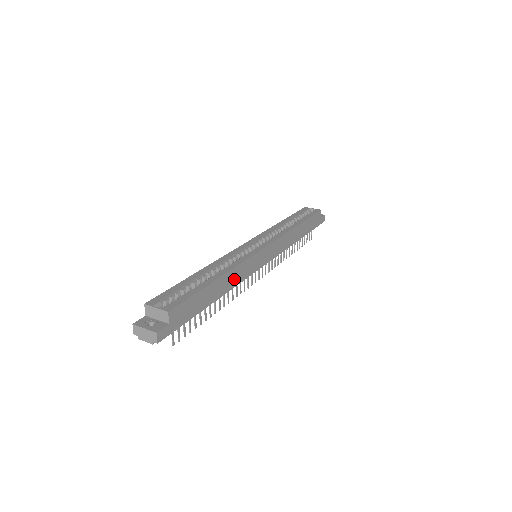
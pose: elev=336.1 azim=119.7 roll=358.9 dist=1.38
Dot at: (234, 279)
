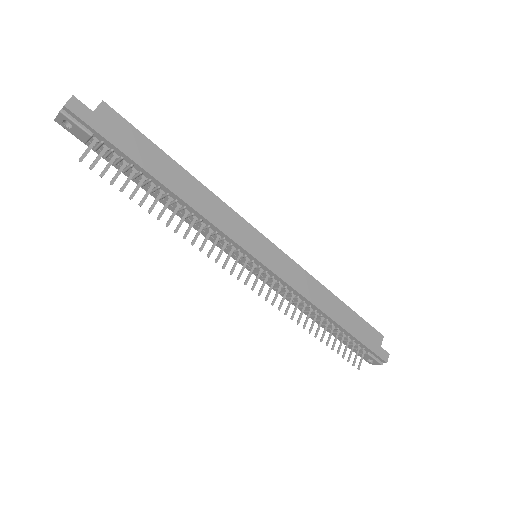
Dot at: (206, 206)
